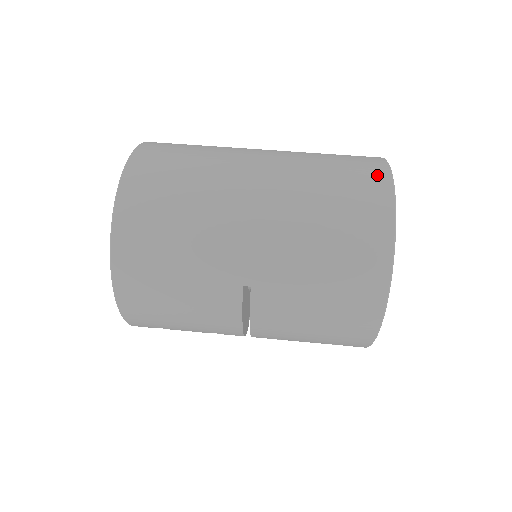
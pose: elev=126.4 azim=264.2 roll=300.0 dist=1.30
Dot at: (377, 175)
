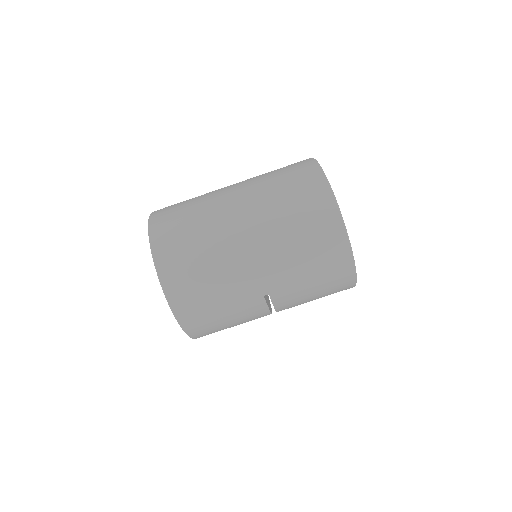
Dot at: (319, 188)
